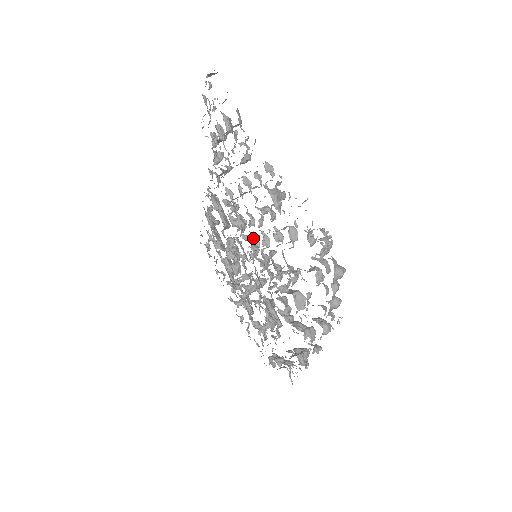
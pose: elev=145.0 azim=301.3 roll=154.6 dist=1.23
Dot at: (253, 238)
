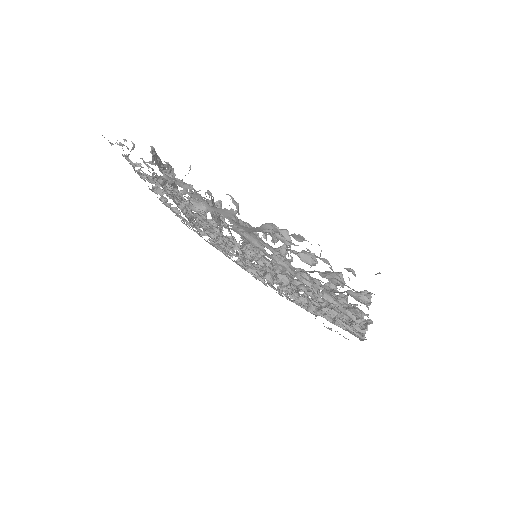
Dot at: occluded
